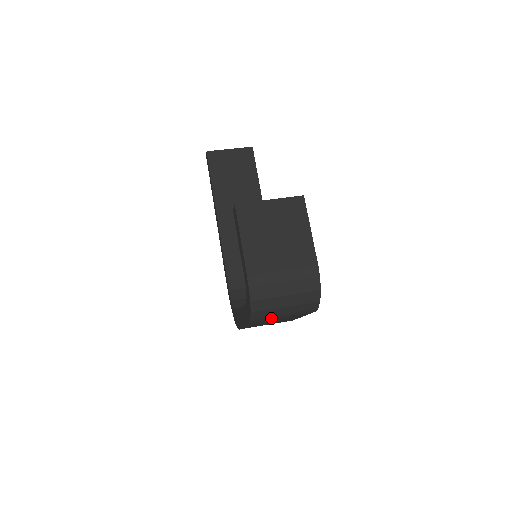
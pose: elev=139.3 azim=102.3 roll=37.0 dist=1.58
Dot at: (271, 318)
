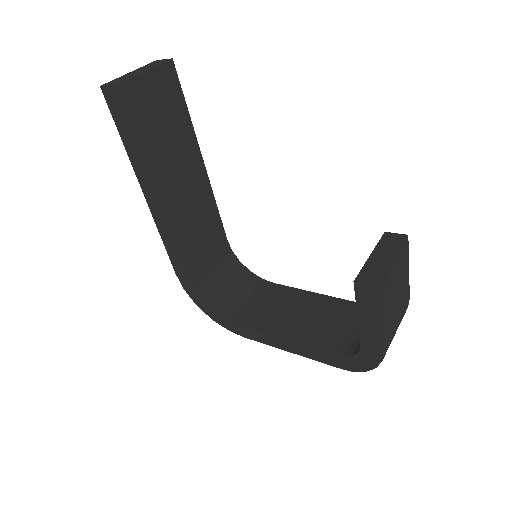
Dot at: occluded
